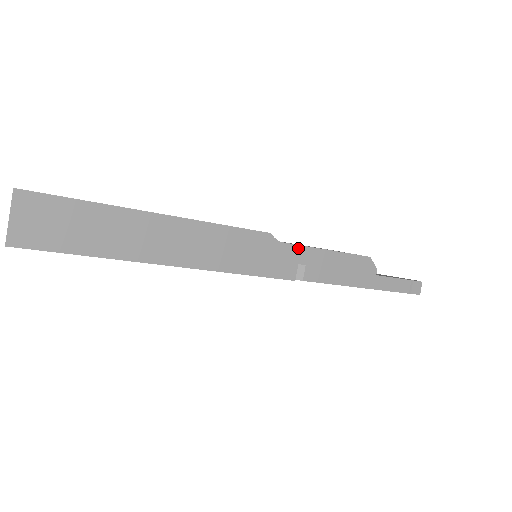
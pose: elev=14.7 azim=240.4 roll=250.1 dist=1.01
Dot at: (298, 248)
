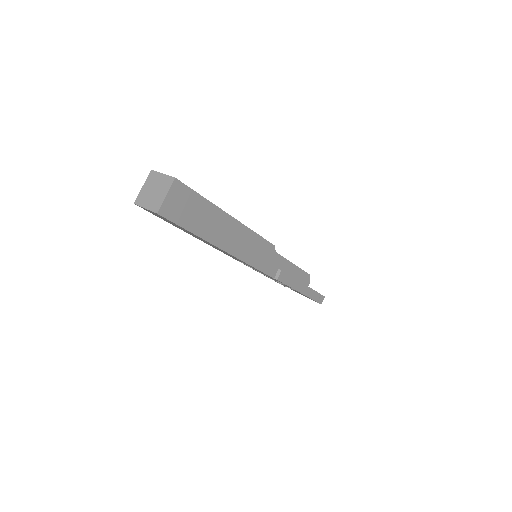
Dot at: (282, 258)
